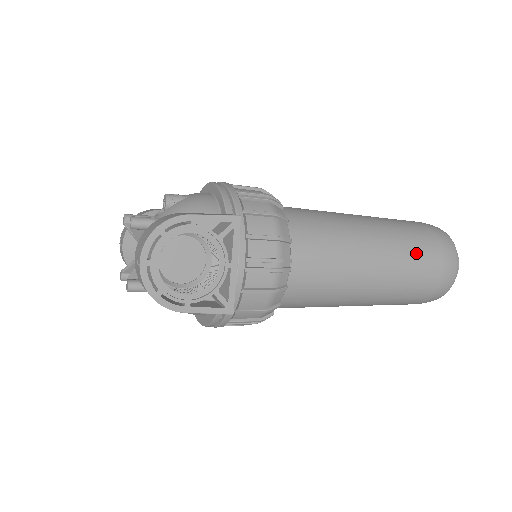
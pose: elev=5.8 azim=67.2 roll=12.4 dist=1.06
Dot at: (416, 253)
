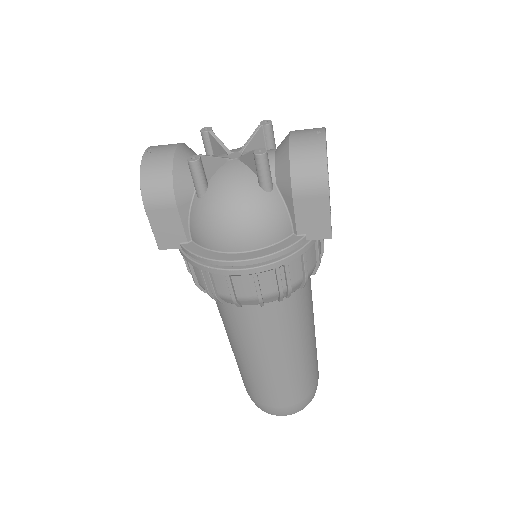
Dot at: occluded
